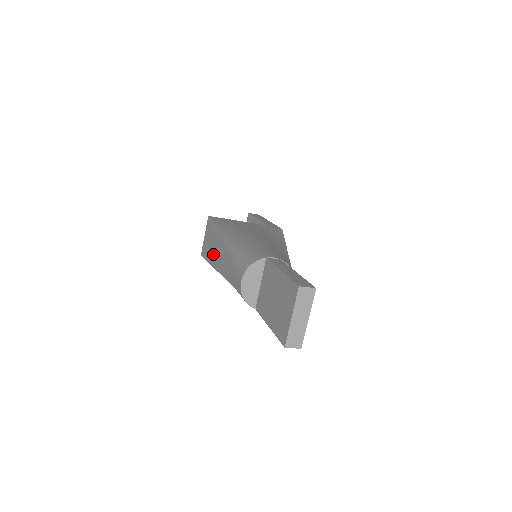
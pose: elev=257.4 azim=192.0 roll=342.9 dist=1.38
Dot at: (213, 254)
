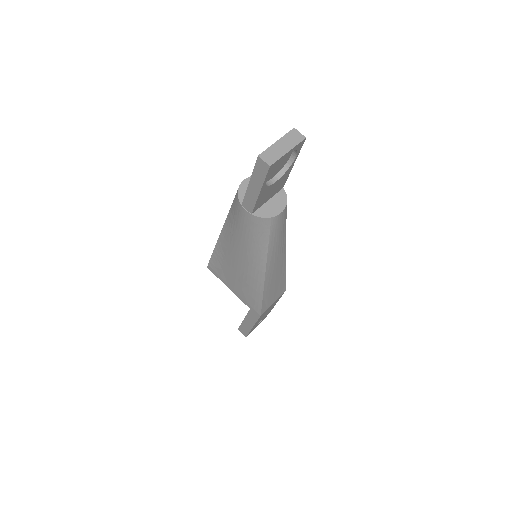
Dot at: occluded
